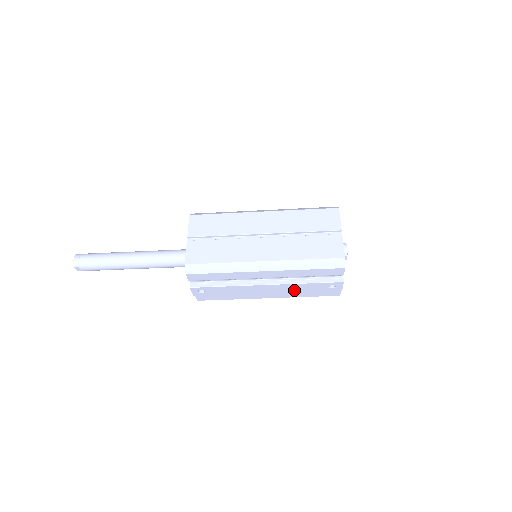
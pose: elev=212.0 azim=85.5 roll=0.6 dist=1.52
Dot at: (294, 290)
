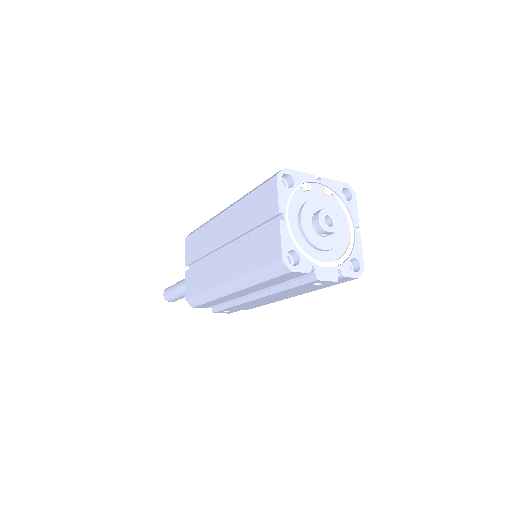
Dot at: (290, 294)
